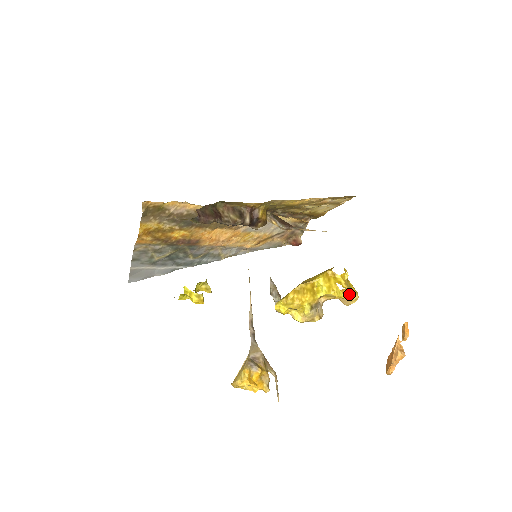
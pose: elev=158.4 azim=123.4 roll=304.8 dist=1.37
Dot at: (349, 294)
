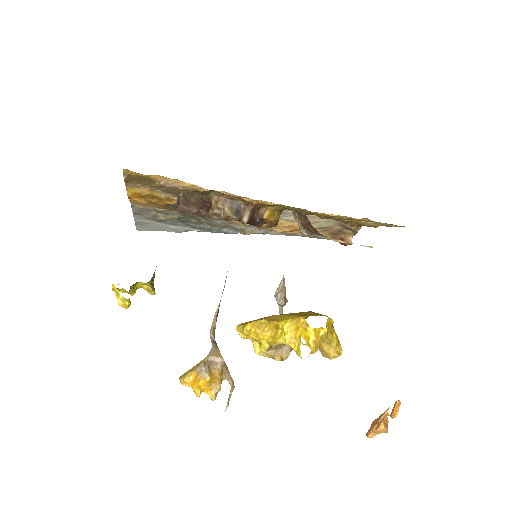
Dot at: (326, 349)
